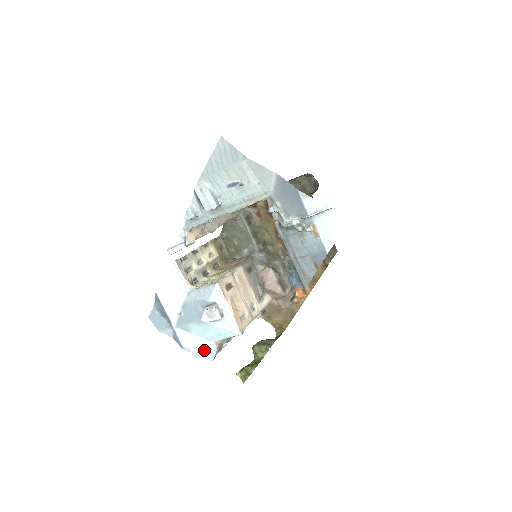
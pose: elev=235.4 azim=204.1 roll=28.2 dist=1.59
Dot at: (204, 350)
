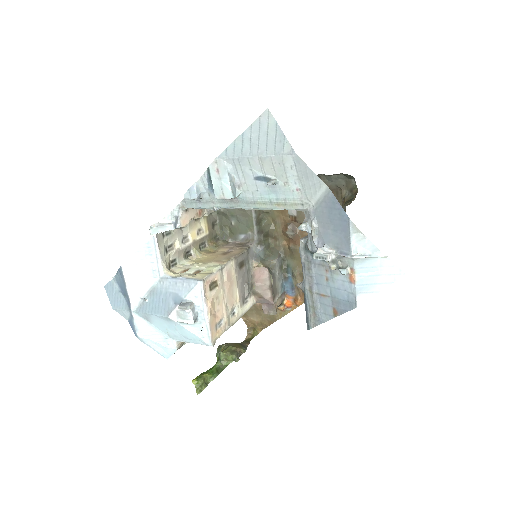
Dot at: (162, 346)
